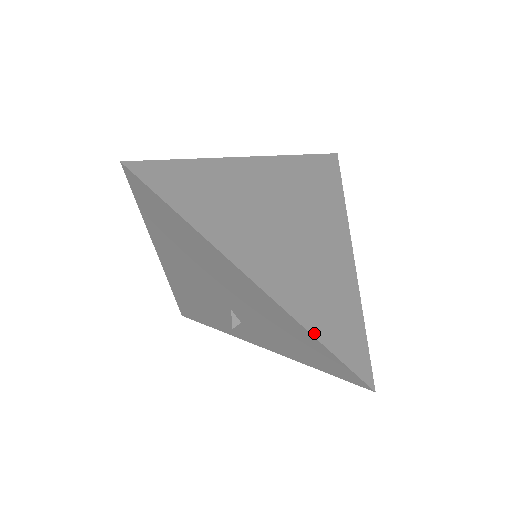
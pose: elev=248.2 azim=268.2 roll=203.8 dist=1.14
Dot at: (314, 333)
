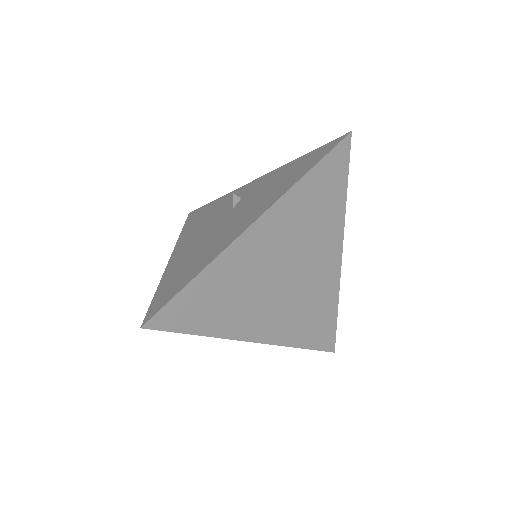
Dot at: (297, 345)
